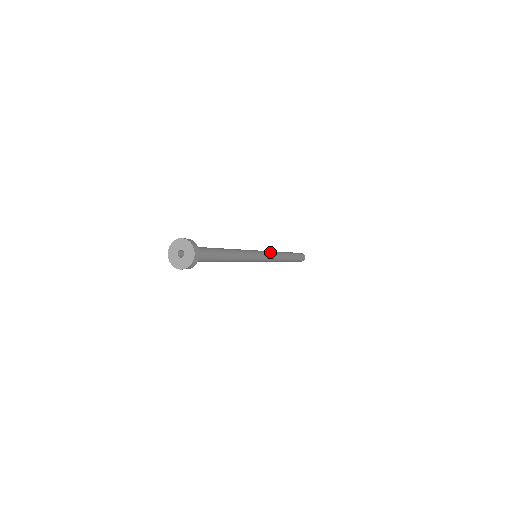
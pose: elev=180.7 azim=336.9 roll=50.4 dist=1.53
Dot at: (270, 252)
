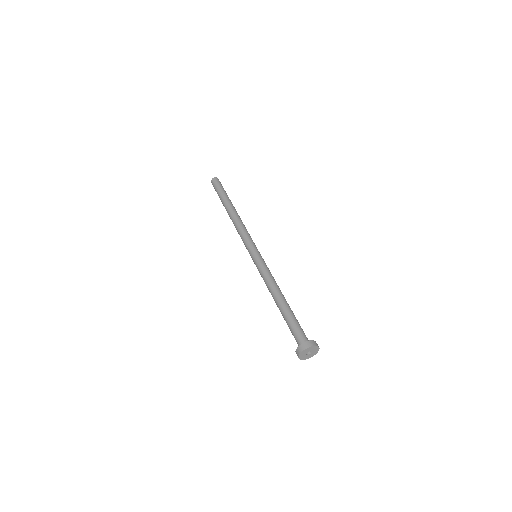
Dot at: (246, 236)
